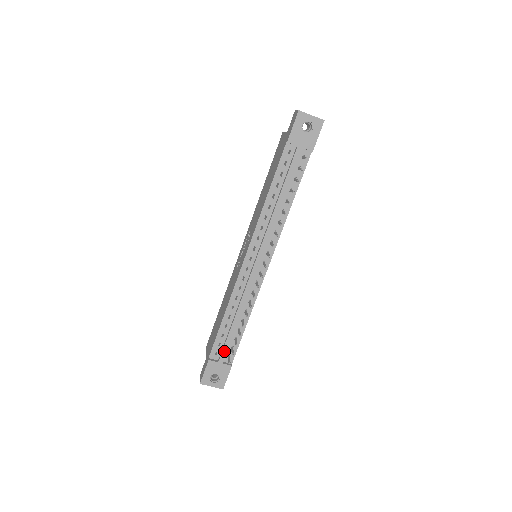
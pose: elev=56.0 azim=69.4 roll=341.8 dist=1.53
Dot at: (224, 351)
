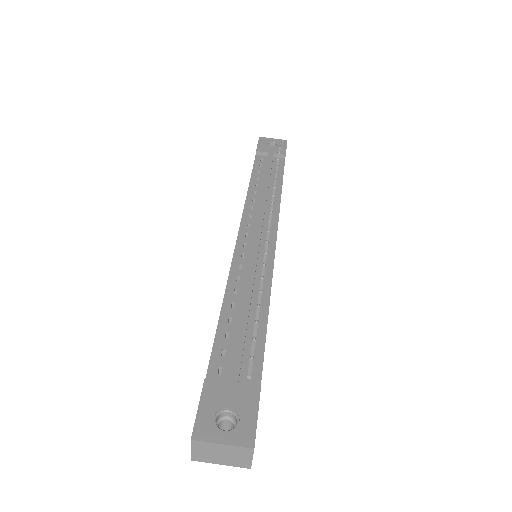
Dot at: (236, 357)
